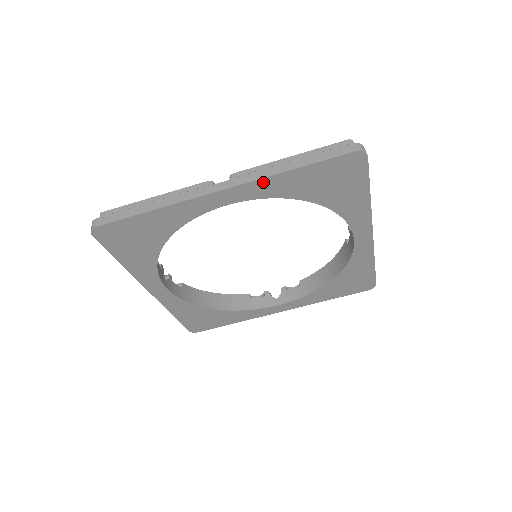
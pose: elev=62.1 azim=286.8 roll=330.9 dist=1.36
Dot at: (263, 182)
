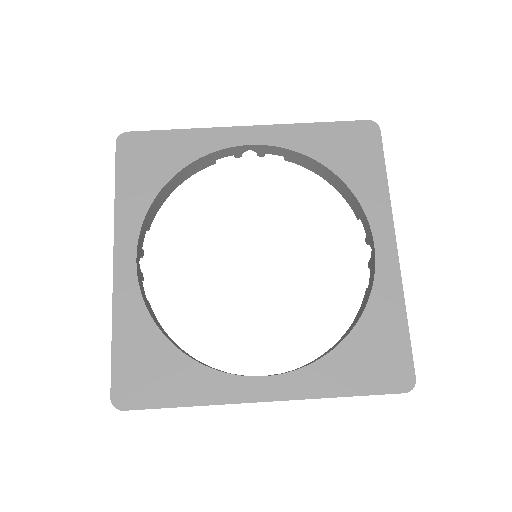
Dot at: (287, 129)
